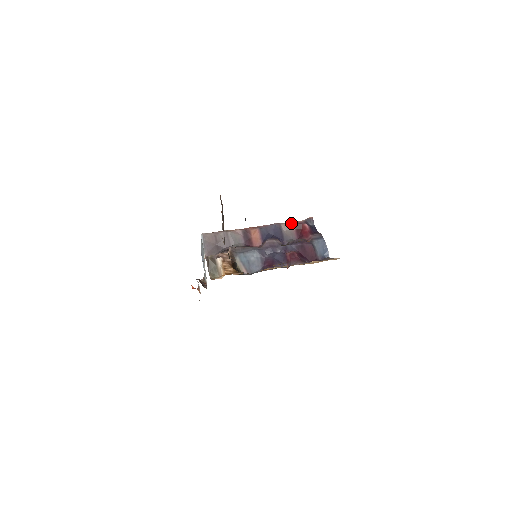
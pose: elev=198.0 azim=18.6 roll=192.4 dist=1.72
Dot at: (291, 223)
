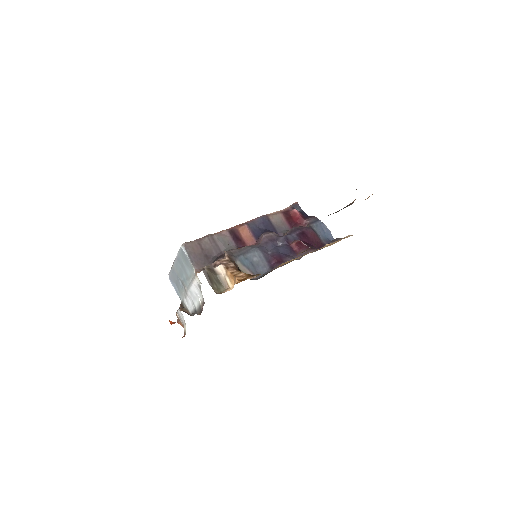
Dot at: (278, 212)
